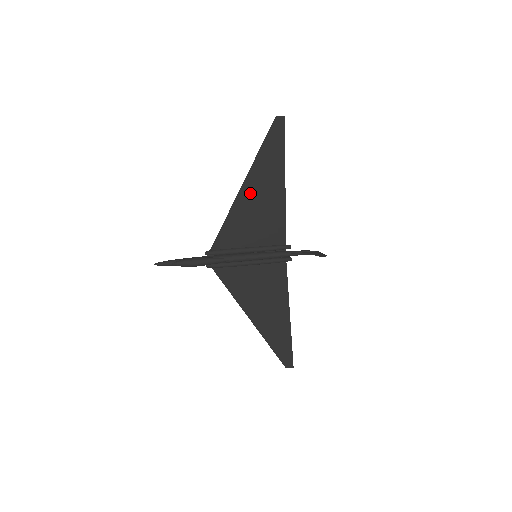
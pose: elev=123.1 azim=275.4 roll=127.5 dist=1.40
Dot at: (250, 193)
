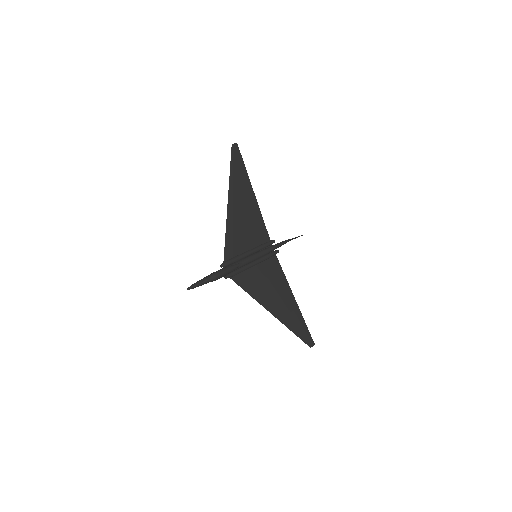
Dot at: (235, 205)
